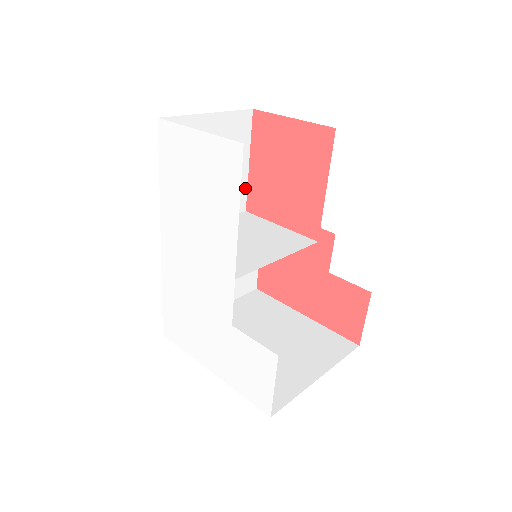
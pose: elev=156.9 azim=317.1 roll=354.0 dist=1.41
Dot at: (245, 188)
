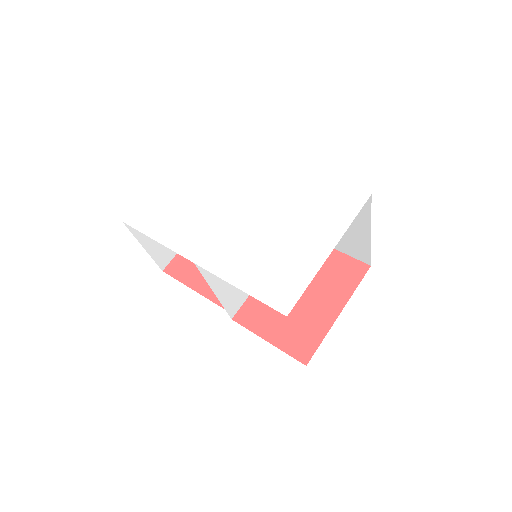
Dot at: occluded
